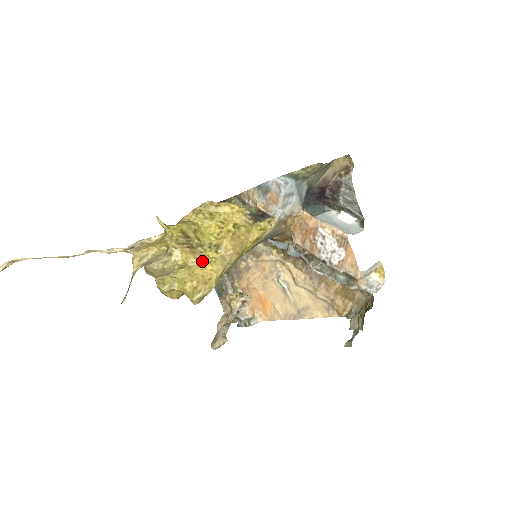
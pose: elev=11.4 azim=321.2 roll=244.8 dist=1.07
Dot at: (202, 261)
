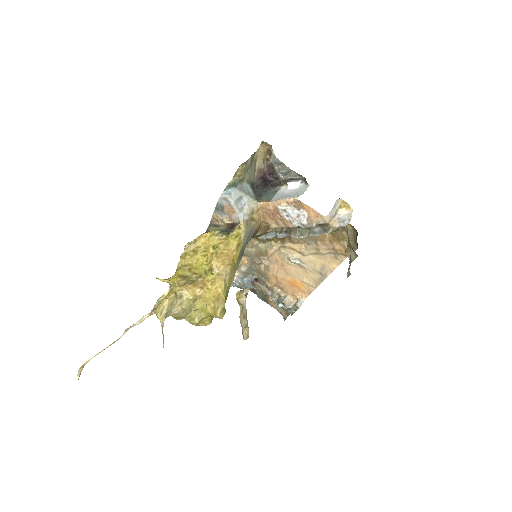
Dot at: (206, 287)
